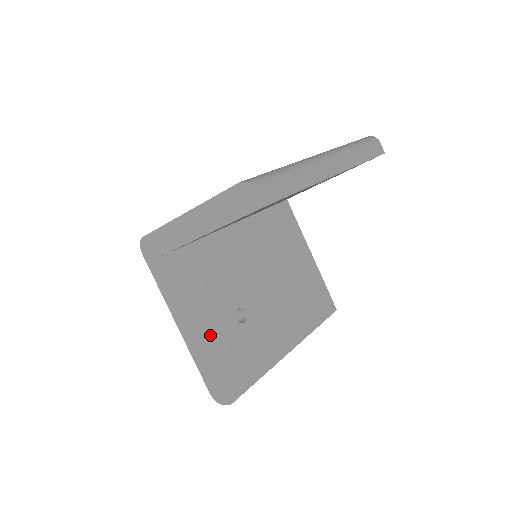
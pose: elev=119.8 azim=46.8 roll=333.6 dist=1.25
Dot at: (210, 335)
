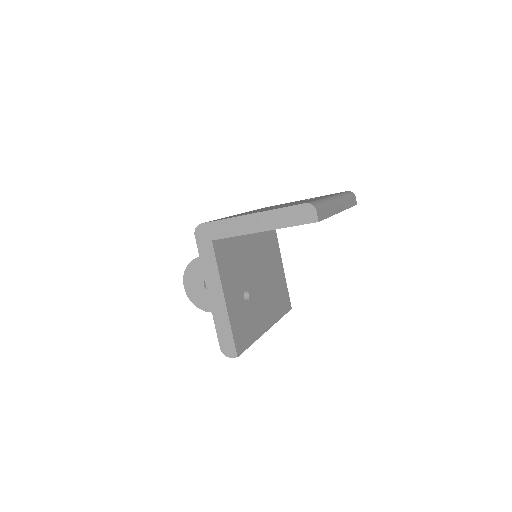
Dot at: (231, 304)
